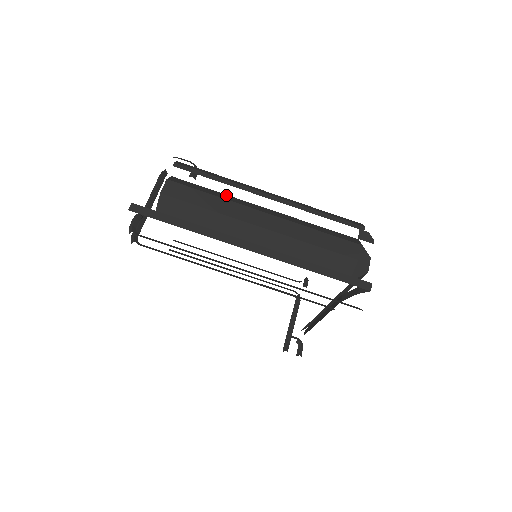
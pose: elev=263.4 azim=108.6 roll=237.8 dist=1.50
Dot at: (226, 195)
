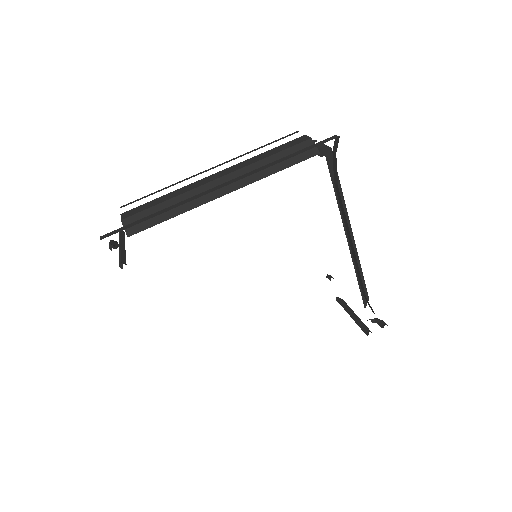
Dot at: occluded
